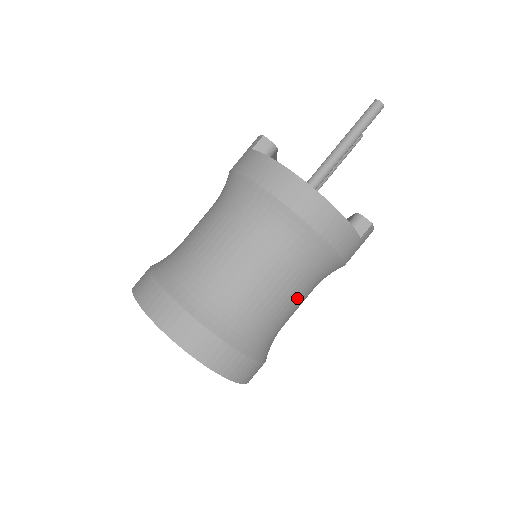
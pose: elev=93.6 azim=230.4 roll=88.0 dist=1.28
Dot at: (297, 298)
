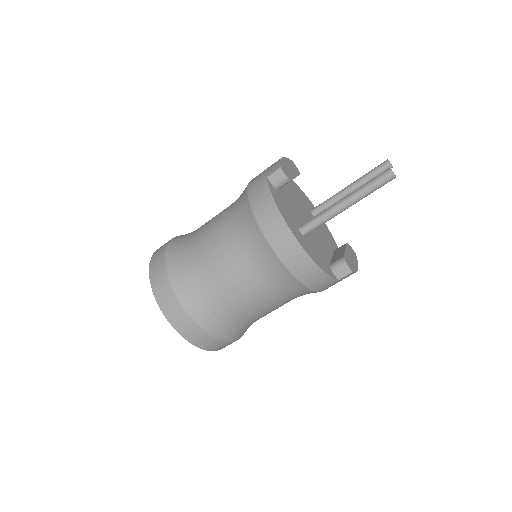
Dot at: (273, 308)
